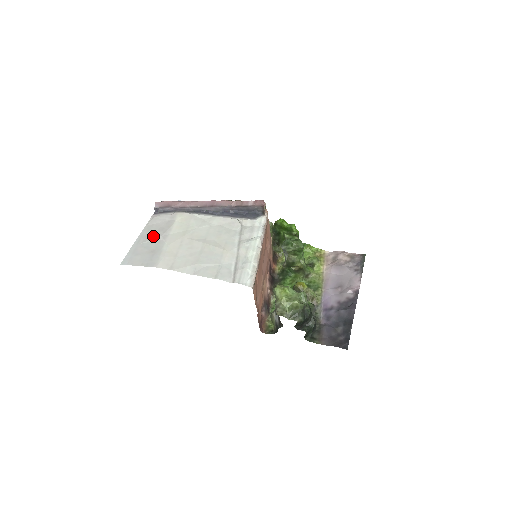
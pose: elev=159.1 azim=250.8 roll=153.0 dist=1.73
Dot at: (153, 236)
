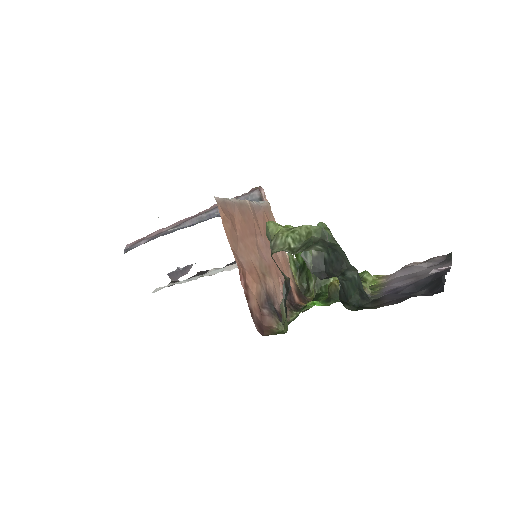
Dot at: occluded
